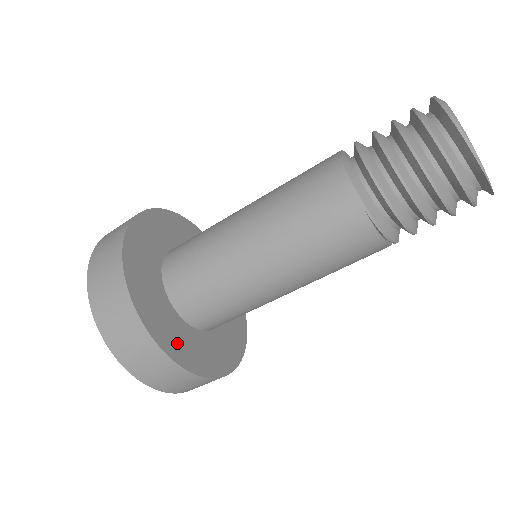
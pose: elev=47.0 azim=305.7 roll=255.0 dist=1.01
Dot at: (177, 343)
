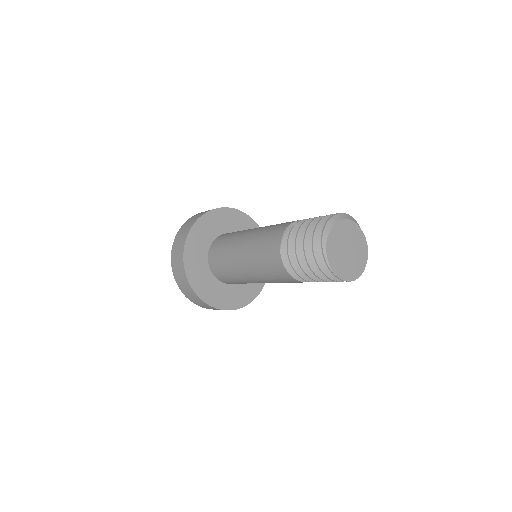
Dot at: (219, 298)
